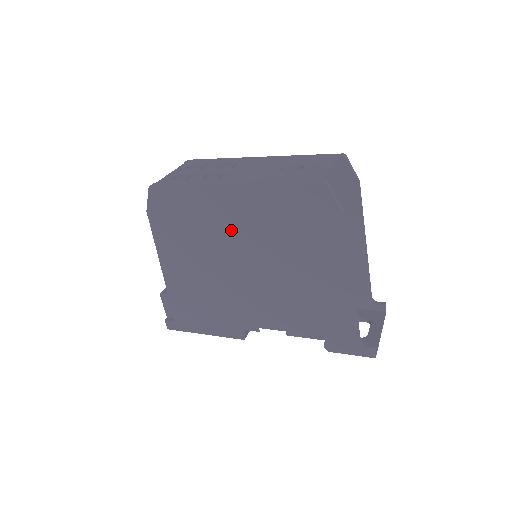
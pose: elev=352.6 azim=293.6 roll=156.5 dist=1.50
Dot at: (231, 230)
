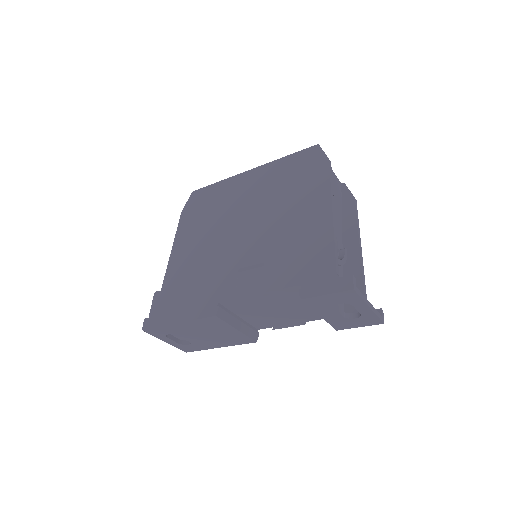
Dot at: (240, 202)
